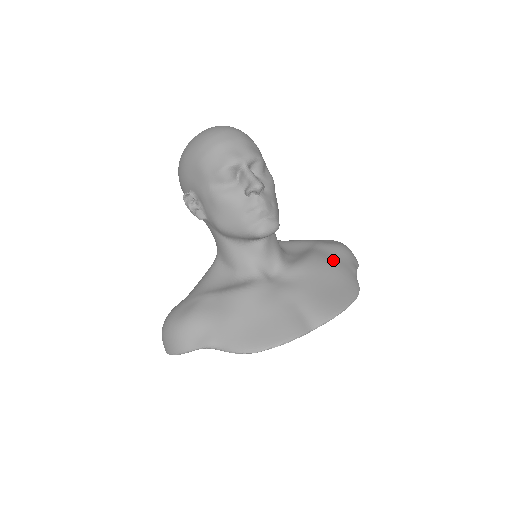
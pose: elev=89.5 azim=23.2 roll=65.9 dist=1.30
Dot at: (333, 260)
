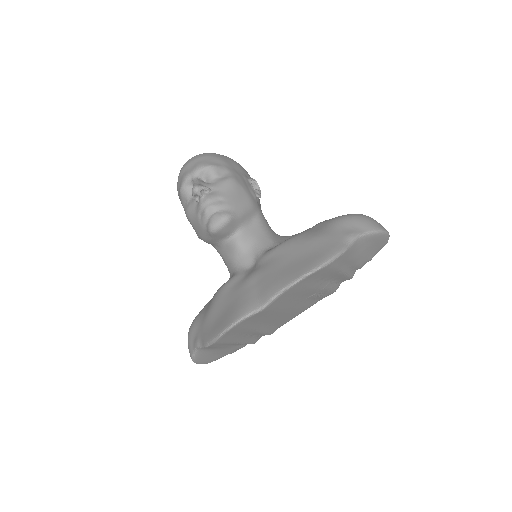
Dot at: (317, 233)
